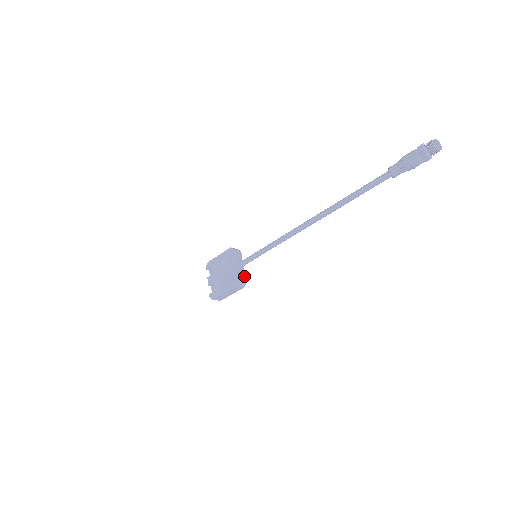
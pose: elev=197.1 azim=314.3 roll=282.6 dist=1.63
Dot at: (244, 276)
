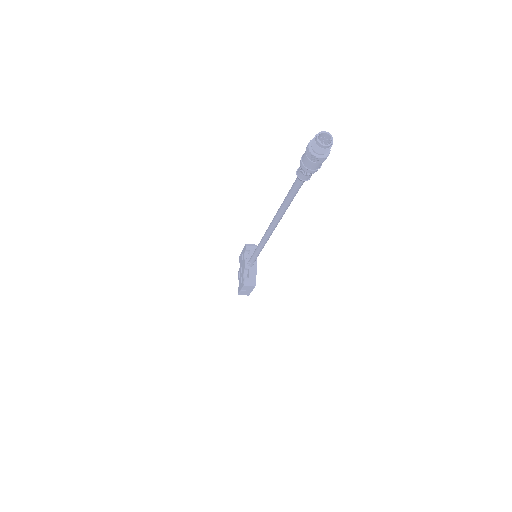
Dot at: (255, 274)
